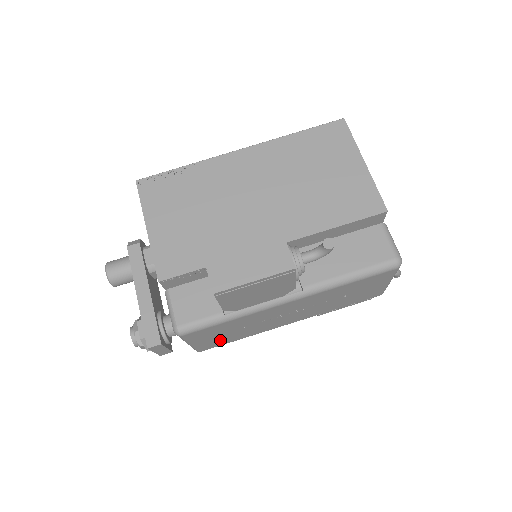
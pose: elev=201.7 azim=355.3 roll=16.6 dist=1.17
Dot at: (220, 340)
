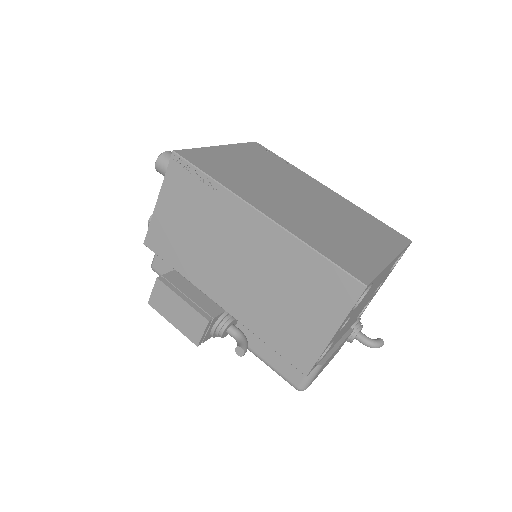
Dot at: occluded
